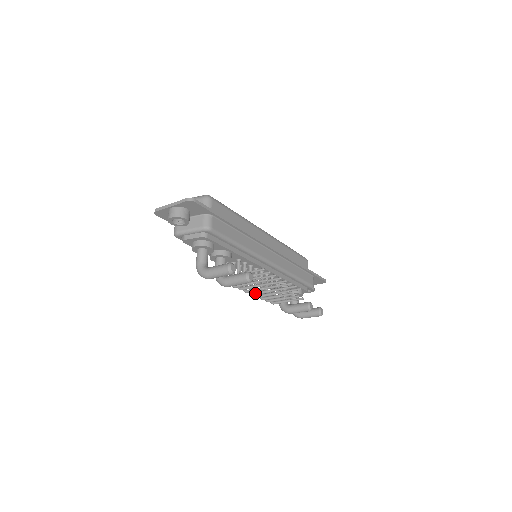
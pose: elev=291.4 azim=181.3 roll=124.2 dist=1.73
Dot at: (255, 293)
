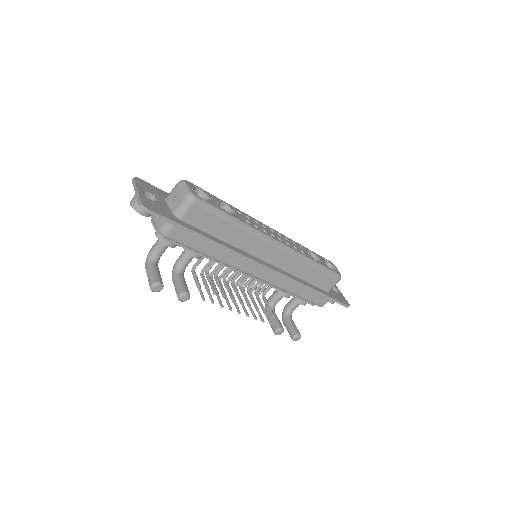
Dot at: occluded
